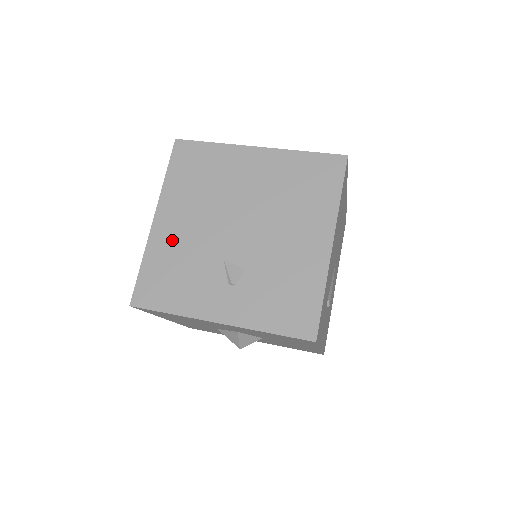
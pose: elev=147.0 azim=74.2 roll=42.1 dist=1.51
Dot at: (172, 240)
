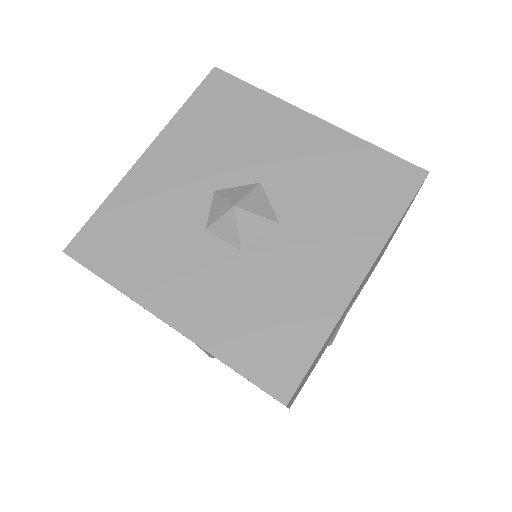
Dot at: occluded
